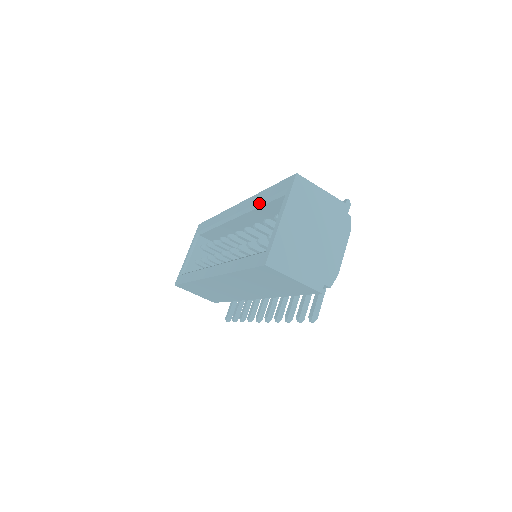
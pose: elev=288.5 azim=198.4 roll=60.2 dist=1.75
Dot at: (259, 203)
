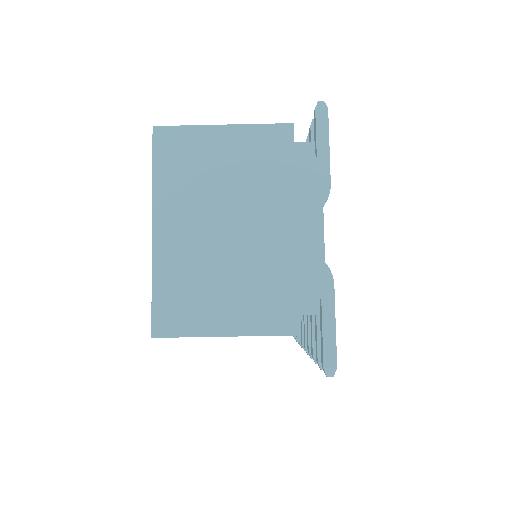
Dot at: occluded
